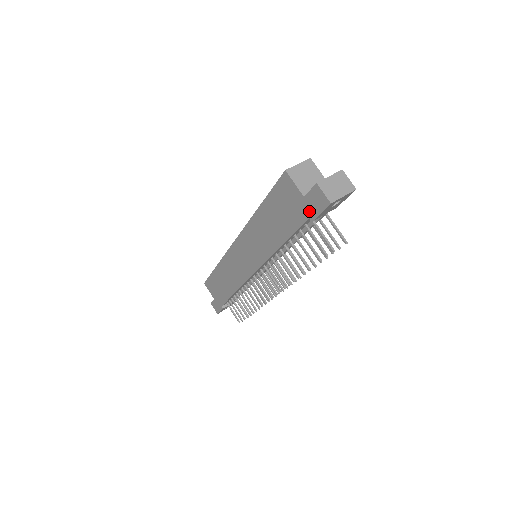
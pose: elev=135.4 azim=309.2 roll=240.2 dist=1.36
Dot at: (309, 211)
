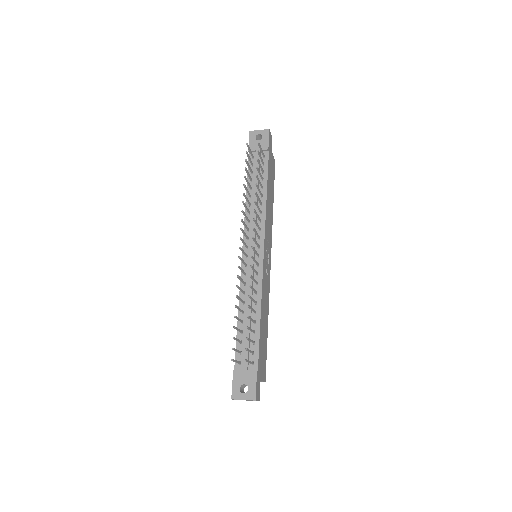
Dot at: occluded
